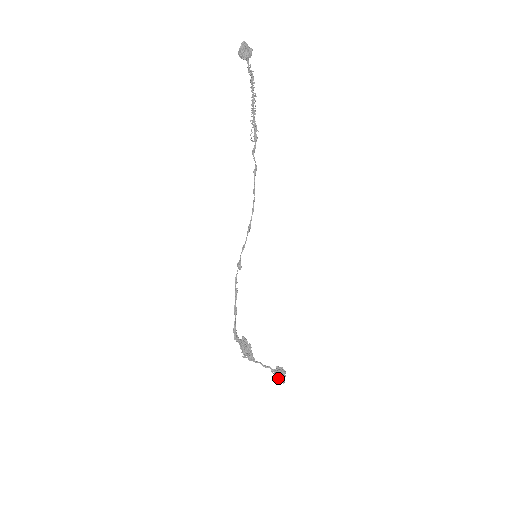
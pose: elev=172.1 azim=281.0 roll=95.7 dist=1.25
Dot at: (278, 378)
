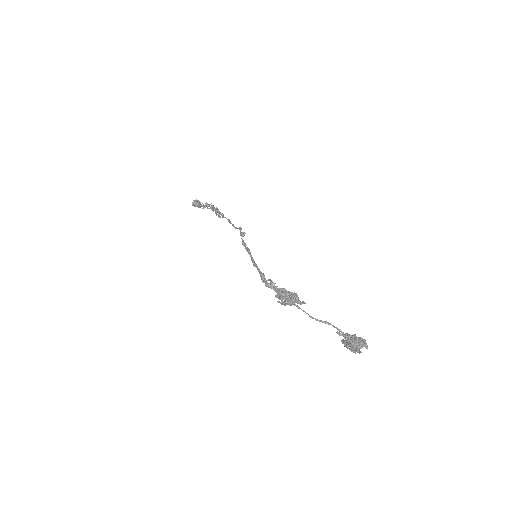
Dot at: (353, 338)
